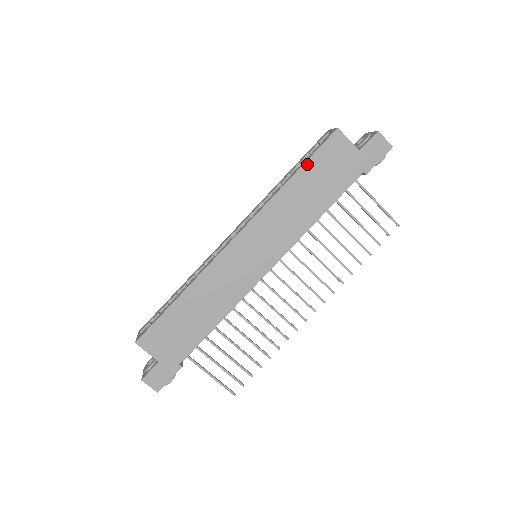
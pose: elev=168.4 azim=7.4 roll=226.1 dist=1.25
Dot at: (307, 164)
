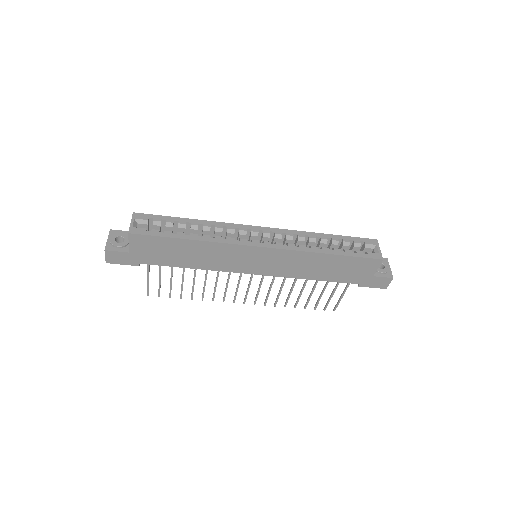
Dot at: (346, 257)
